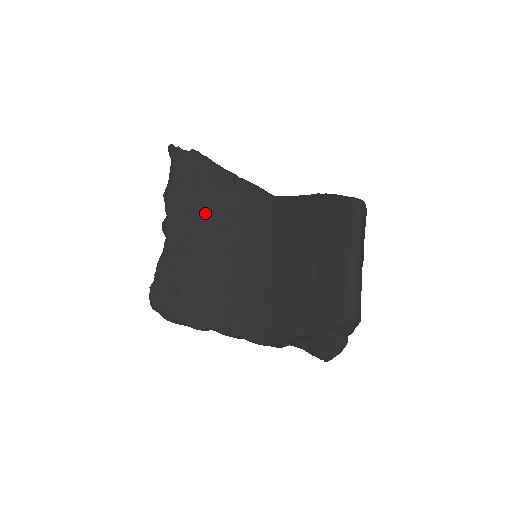
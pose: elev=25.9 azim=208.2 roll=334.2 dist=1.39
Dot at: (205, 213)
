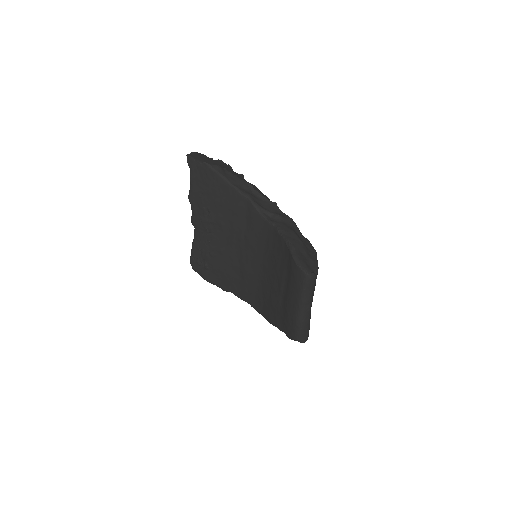
Dot at: (218, 217)
